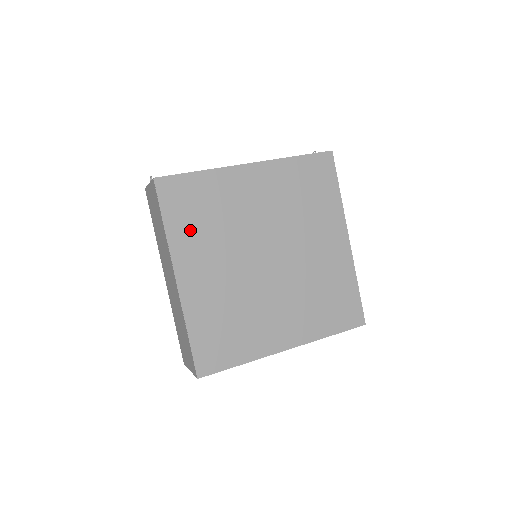
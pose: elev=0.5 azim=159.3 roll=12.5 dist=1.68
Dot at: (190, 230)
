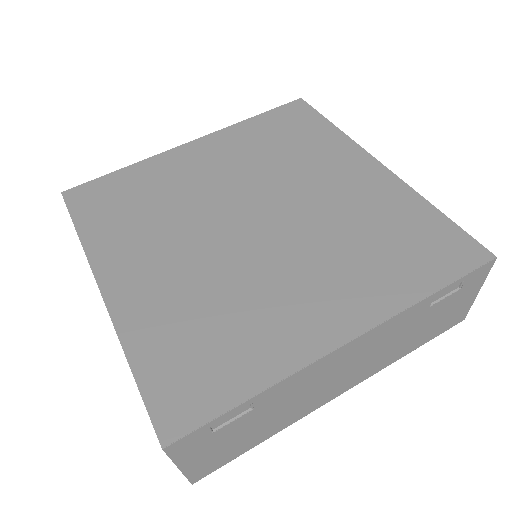
Dot at: (117, 226)
